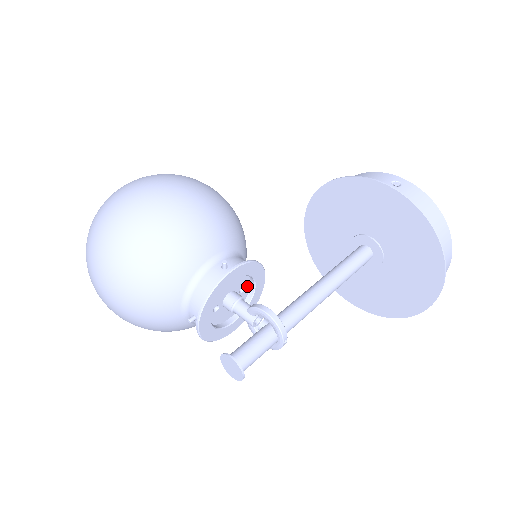
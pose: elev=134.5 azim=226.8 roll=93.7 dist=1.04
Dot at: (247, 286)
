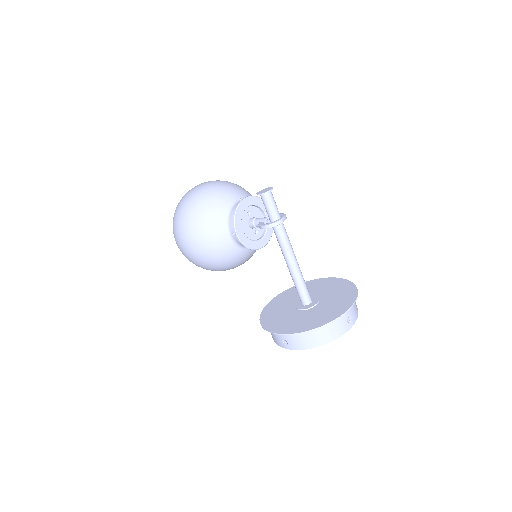
Dot at: (257, 237)
